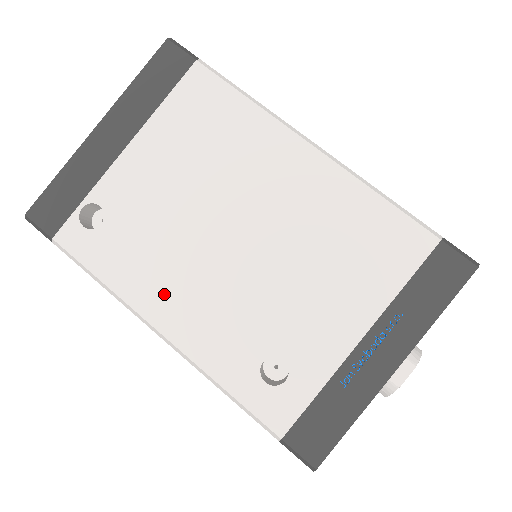
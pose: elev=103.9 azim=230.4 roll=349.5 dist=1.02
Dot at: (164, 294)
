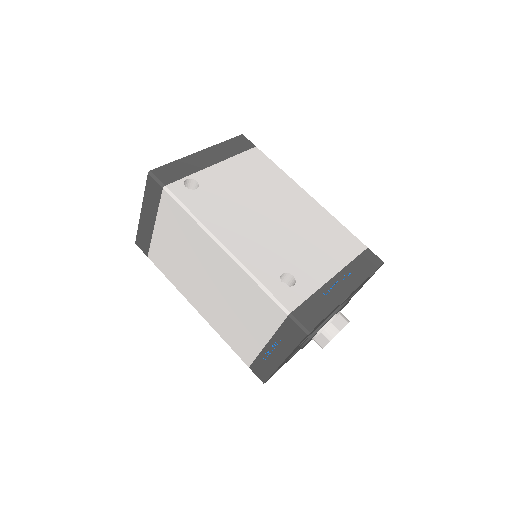
Dot at: (229, 229)
